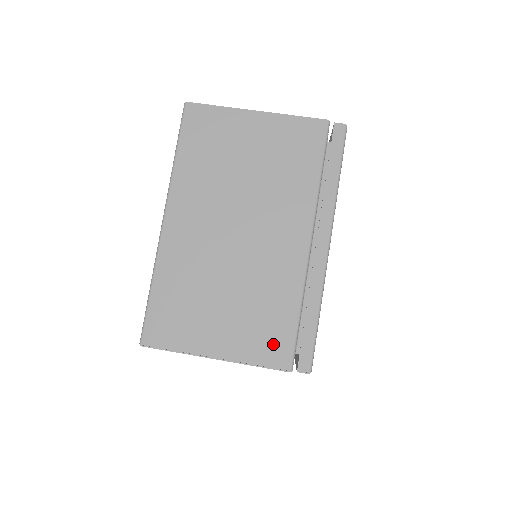
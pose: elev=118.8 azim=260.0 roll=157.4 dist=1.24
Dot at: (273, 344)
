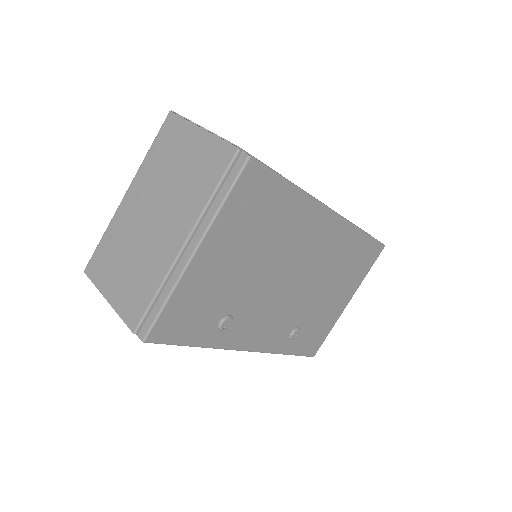
Dot at: (134, 308)
